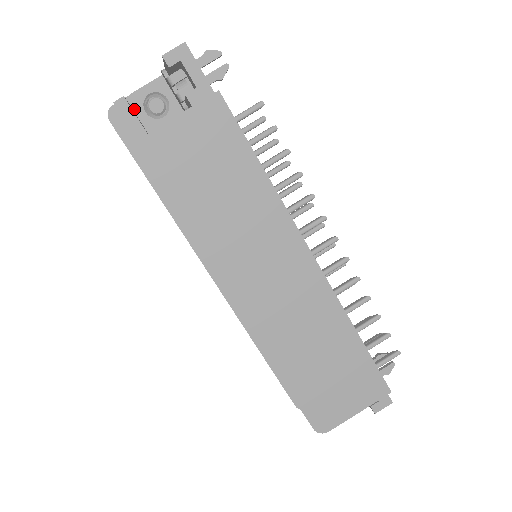
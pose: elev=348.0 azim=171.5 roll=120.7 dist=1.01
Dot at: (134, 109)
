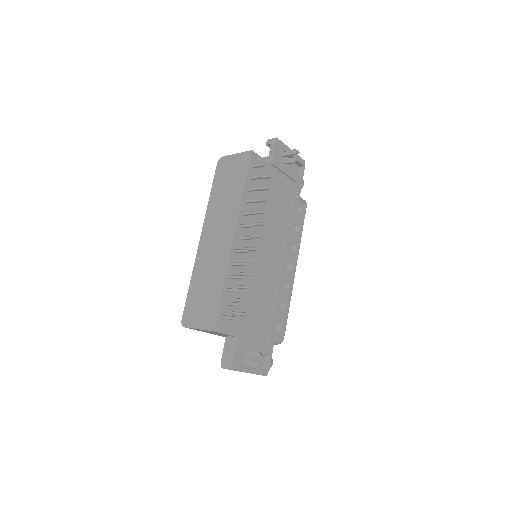
Dot at: occluded
